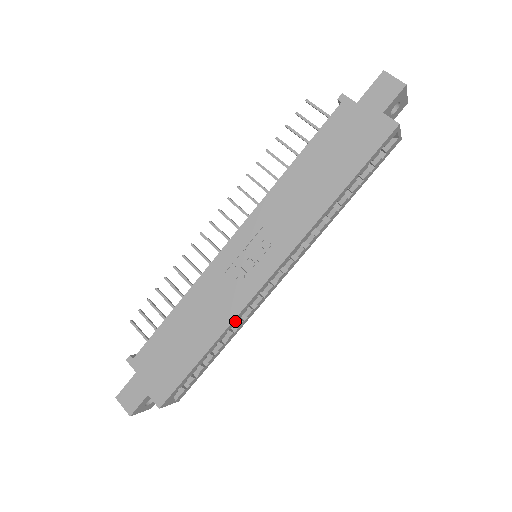
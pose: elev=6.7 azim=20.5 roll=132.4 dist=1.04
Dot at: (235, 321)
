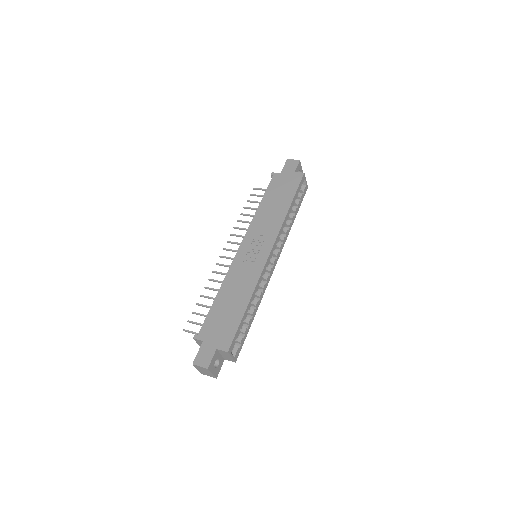
Dot at: (258, 285)
